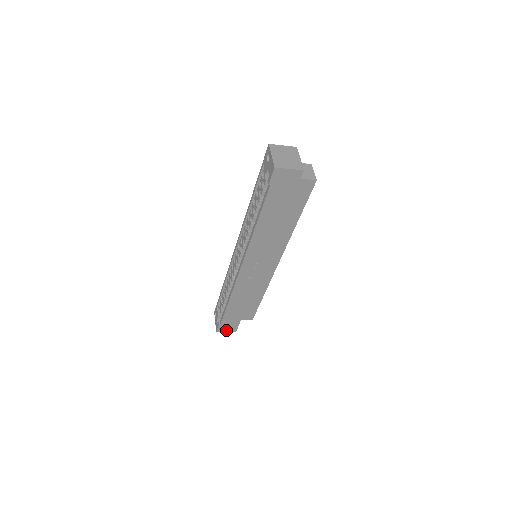
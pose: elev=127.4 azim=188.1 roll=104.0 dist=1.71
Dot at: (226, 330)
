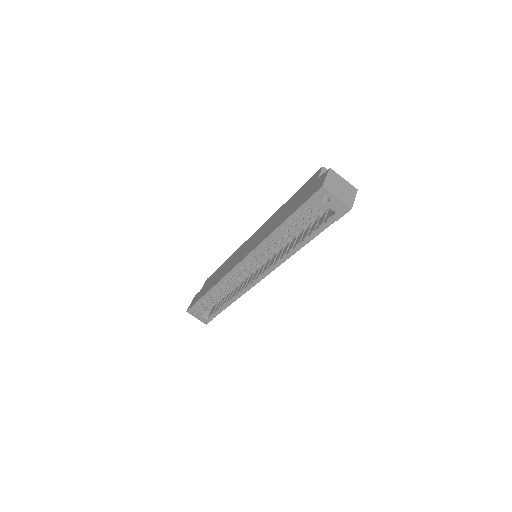
Dot at: occluded
